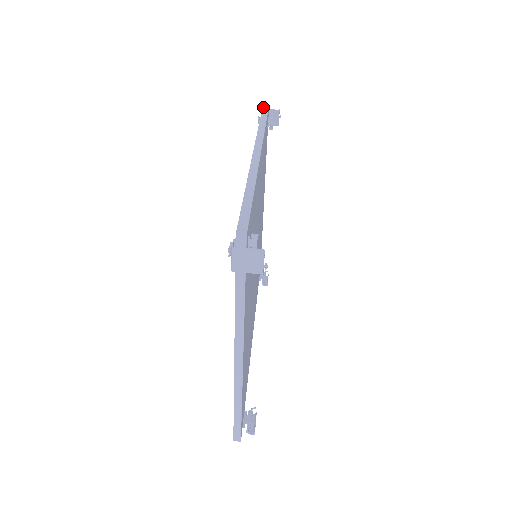
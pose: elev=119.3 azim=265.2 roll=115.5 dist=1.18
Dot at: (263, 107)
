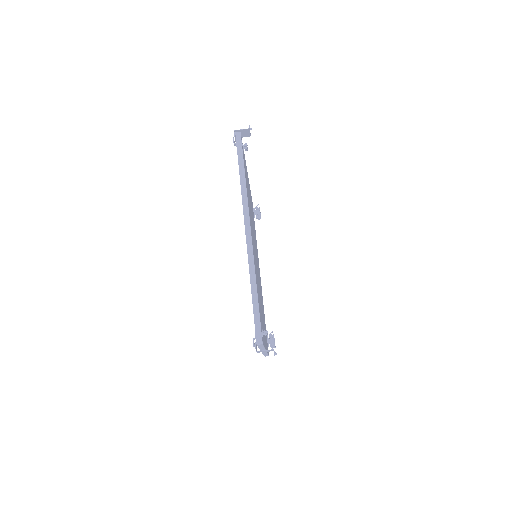
Dot at: (236, 137)
